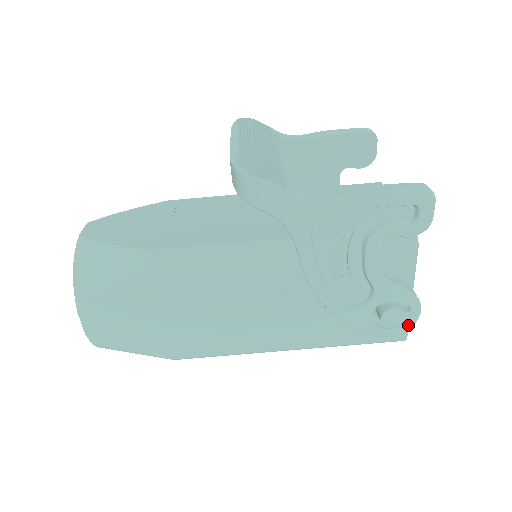
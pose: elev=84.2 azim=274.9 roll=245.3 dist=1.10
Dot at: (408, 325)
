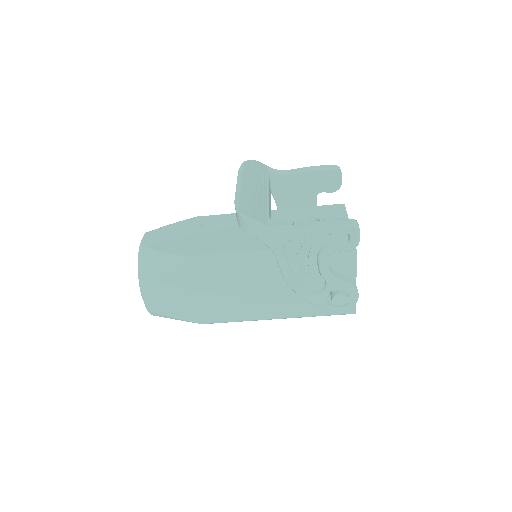
Dot at: (351, 305)
